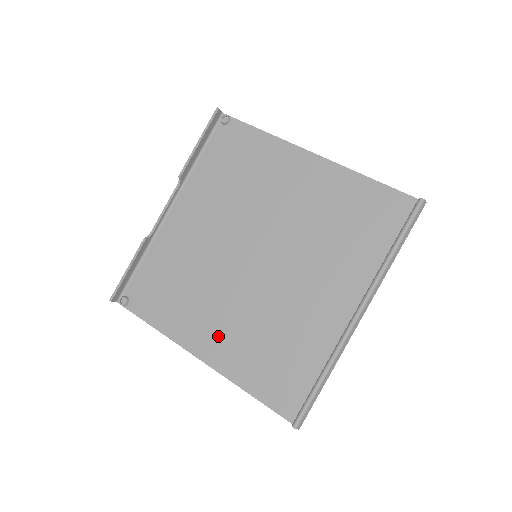
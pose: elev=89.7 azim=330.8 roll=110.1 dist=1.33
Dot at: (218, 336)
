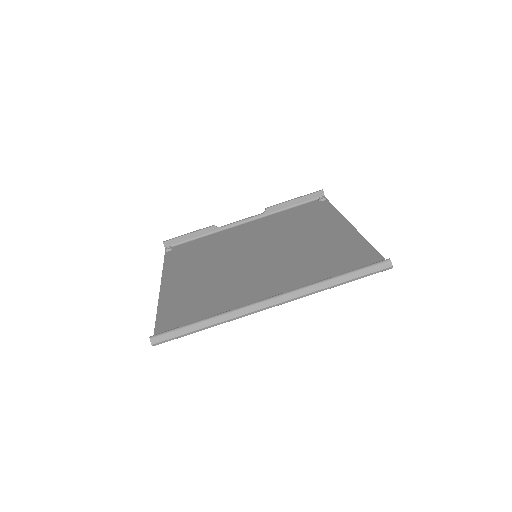
Dot at: (184, 281)
